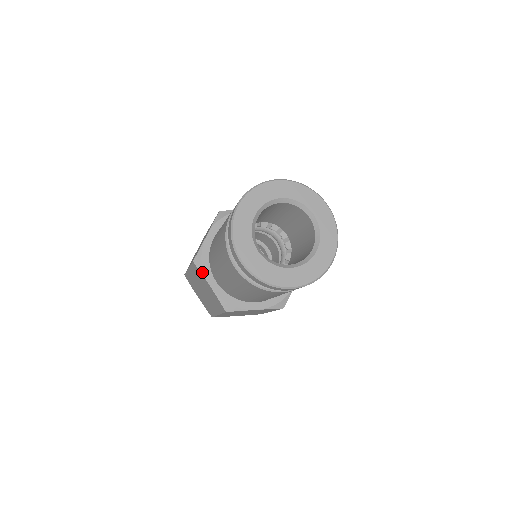
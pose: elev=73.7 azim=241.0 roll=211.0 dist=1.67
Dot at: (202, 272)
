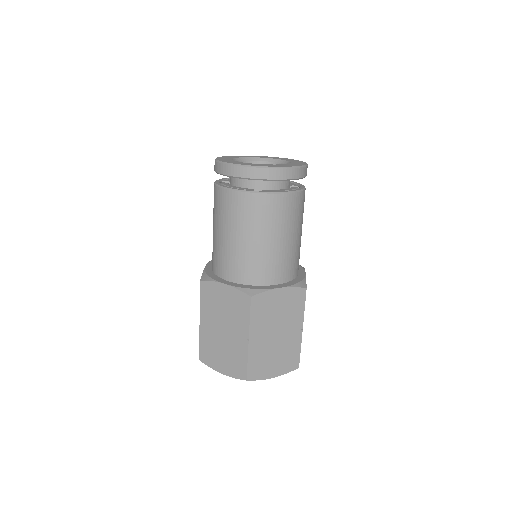
Dot at: (212, 280)
